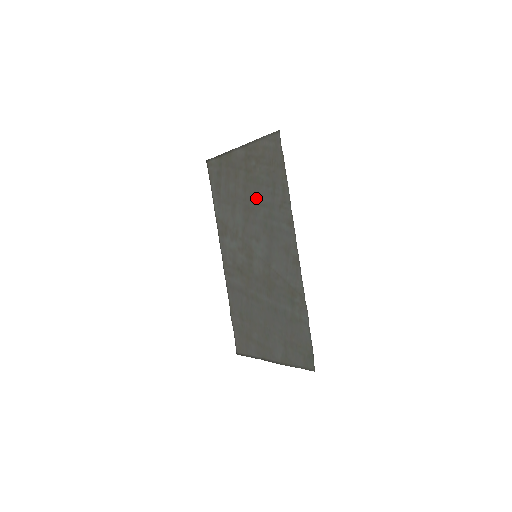
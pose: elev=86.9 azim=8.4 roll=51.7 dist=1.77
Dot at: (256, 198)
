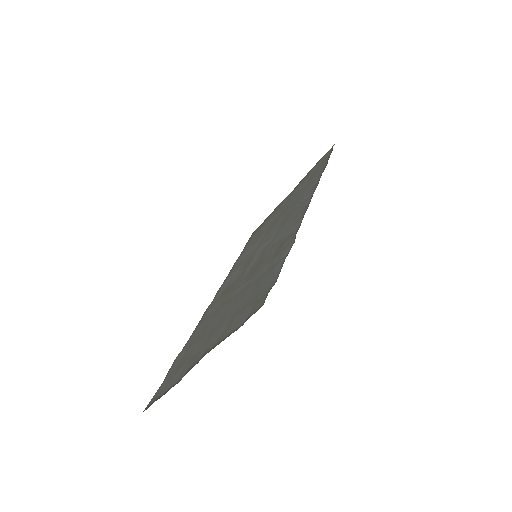
Dot at: occluded
